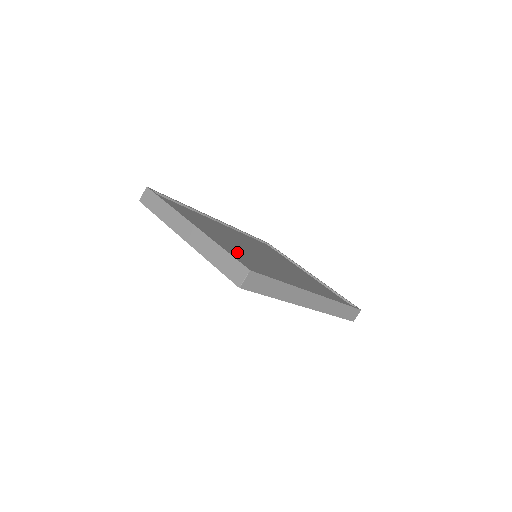
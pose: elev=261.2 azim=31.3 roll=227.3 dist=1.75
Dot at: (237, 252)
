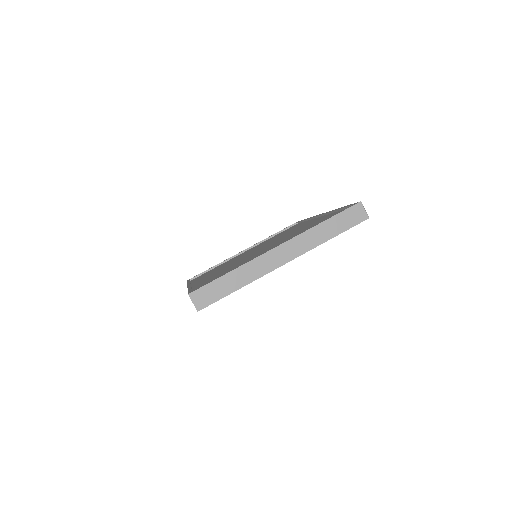
Dot at: occluded
